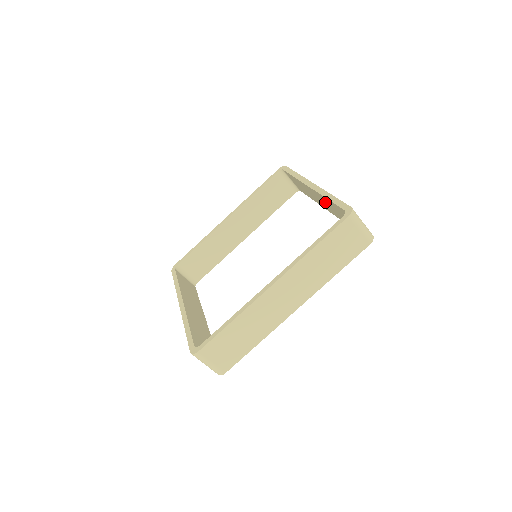
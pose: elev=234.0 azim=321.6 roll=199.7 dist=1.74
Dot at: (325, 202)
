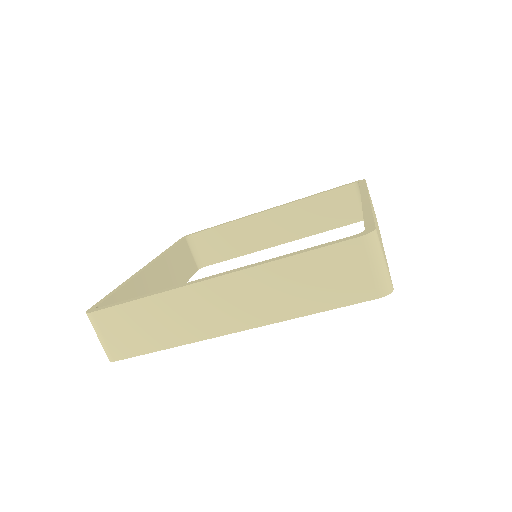
Dot at: occluded
